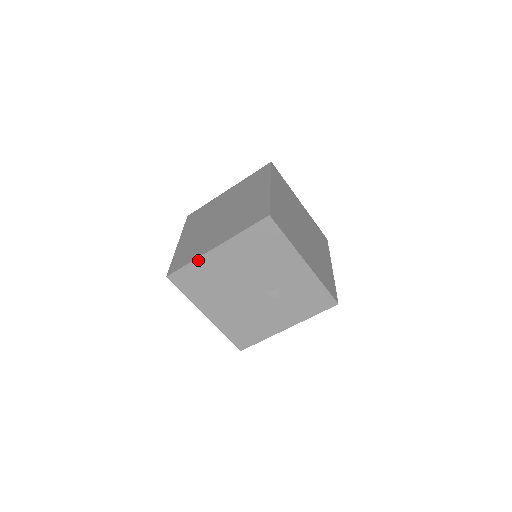
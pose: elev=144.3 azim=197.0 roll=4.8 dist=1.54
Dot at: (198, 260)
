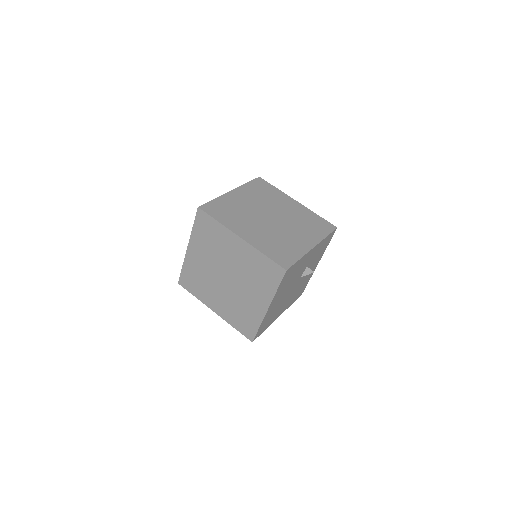
Dot at: (263, 321)
